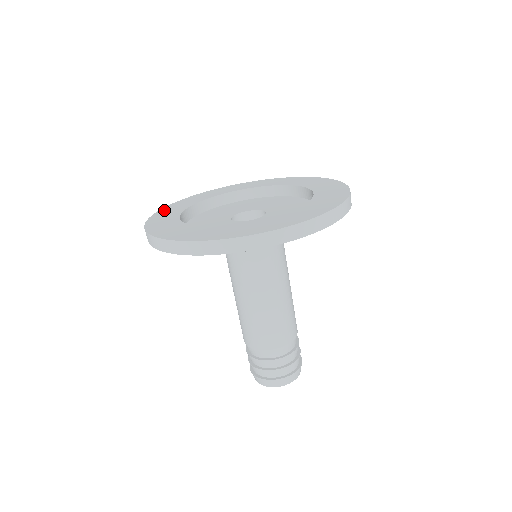
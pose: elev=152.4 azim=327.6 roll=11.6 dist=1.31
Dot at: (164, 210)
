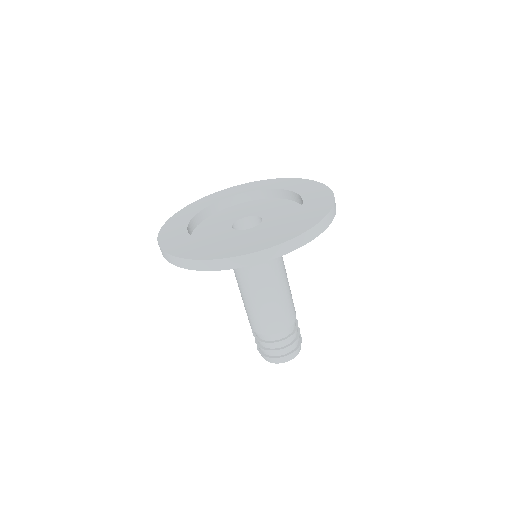
Dot at: (169, 246)
